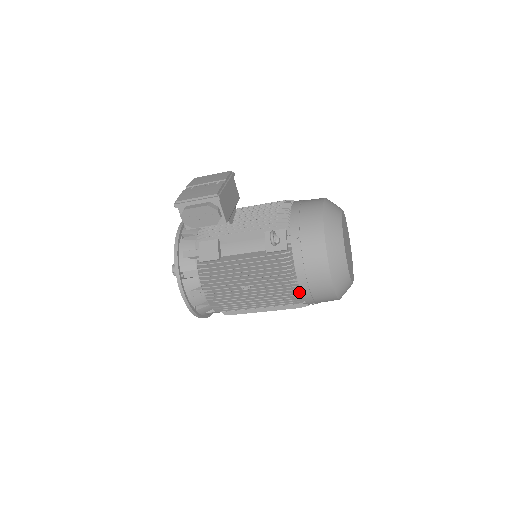
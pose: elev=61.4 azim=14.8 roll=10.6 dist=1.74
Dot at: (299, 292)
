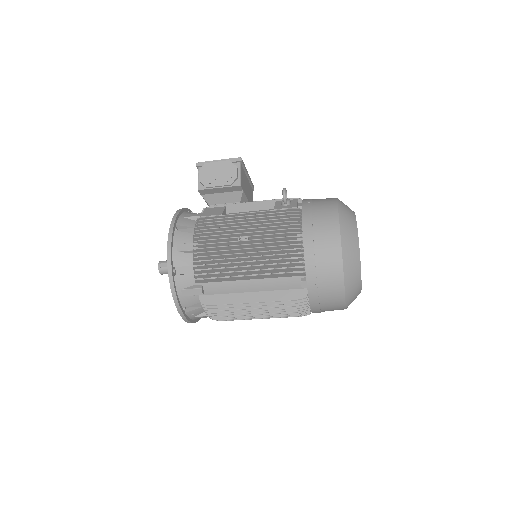
Dot at: (301, 253)
